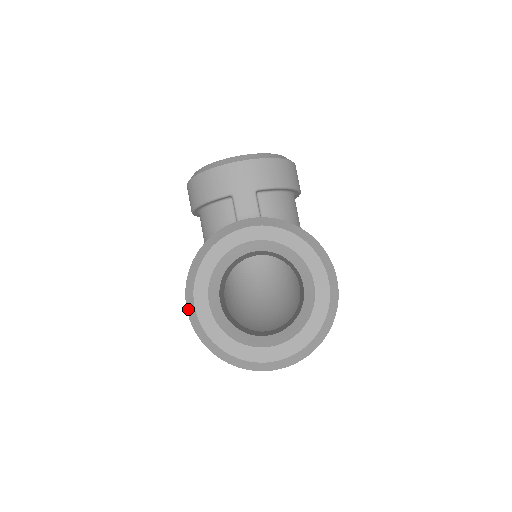
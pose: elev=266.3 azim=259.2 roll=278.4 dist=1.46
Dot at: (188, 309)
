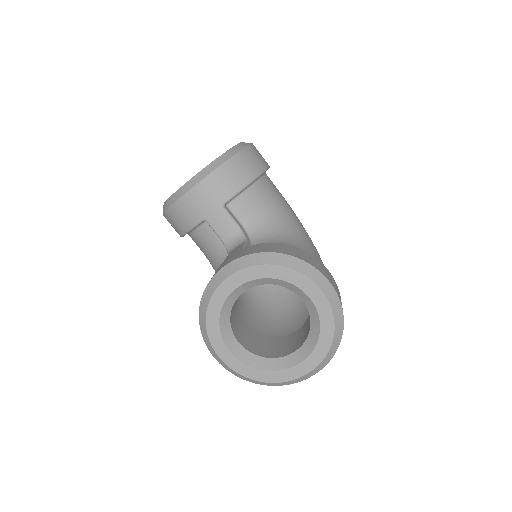
Dot at: (217, 360)
